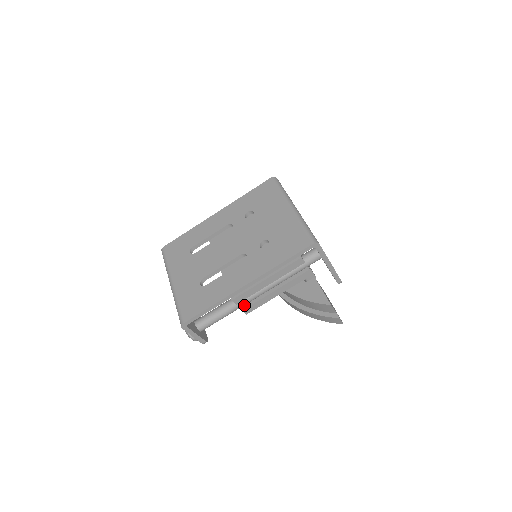
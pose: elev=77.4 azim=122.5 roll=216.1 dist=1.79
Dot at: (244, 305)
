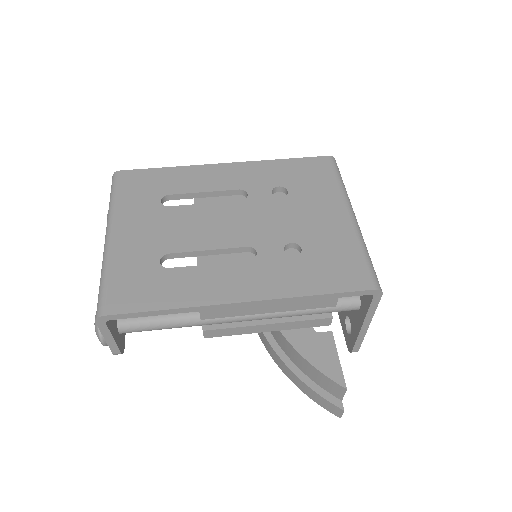
Dot at: occluded
